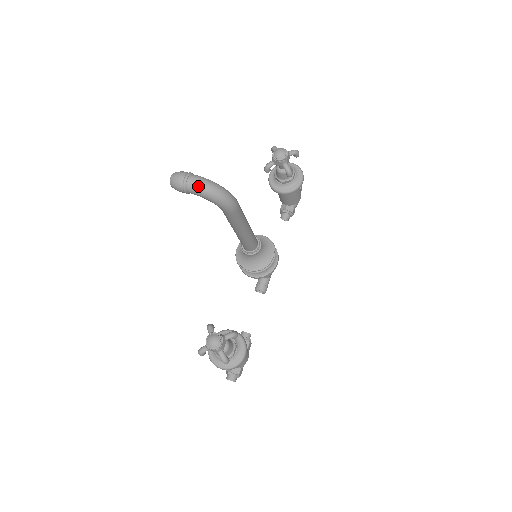
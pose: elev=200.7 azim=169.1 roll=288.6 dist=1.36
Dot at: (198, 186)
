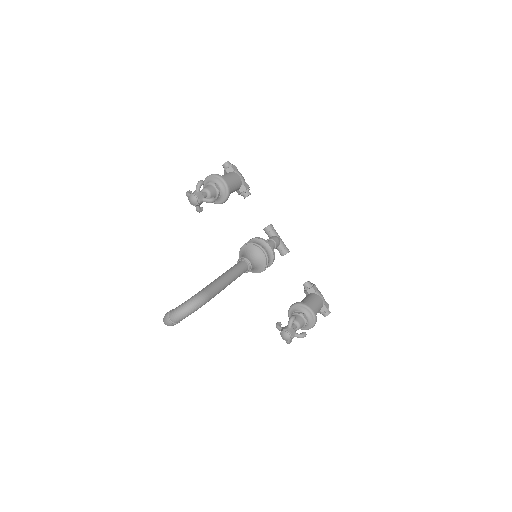
Dot at: (179, 318)
